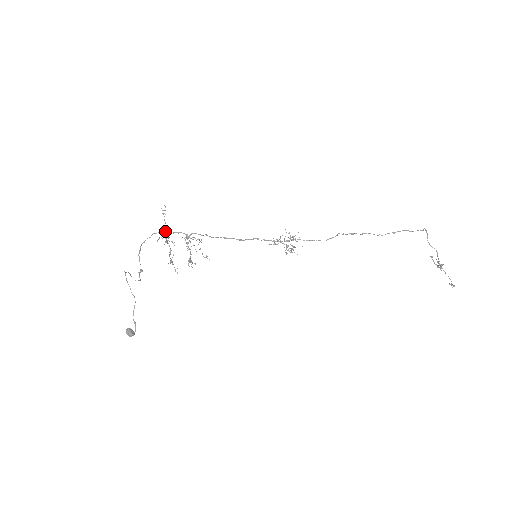
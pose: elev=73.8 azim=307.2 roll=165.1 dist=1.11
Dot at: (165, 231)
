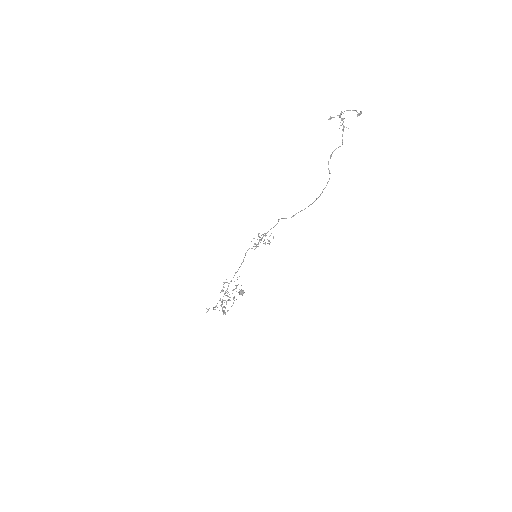
Dot at: occluded
